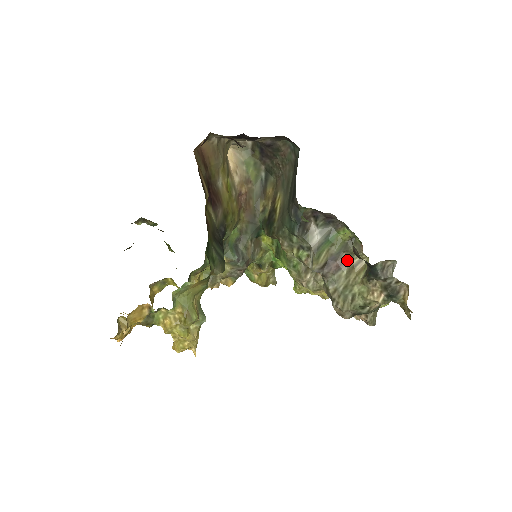
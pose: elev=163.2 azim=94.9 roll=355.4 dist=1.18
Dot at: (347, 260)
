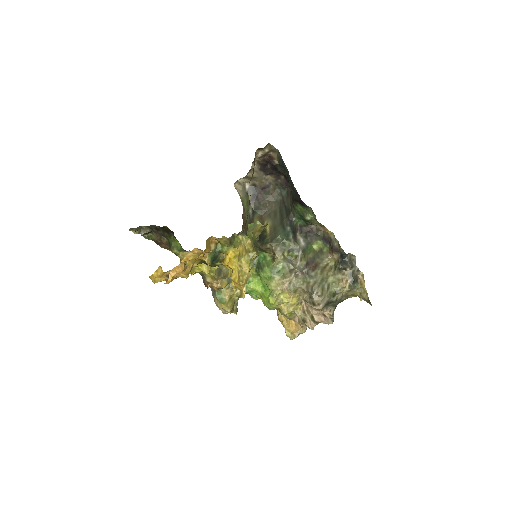
Dot at: (319, 264)
